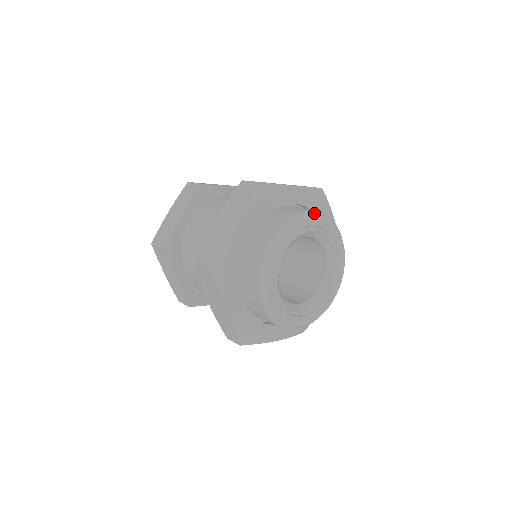
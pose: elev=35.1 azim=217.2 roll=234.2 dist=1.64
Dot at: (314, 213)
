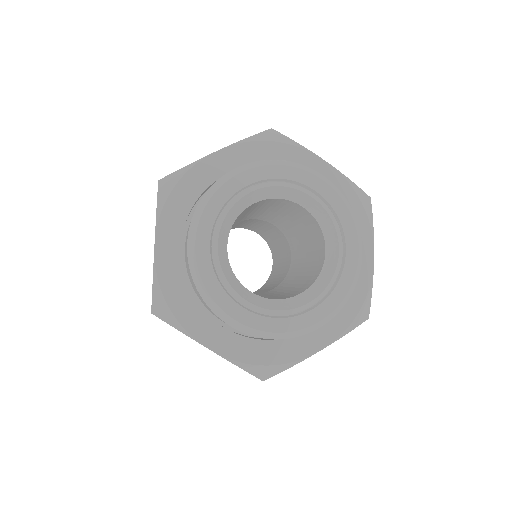
Dot at: (238, 170)
